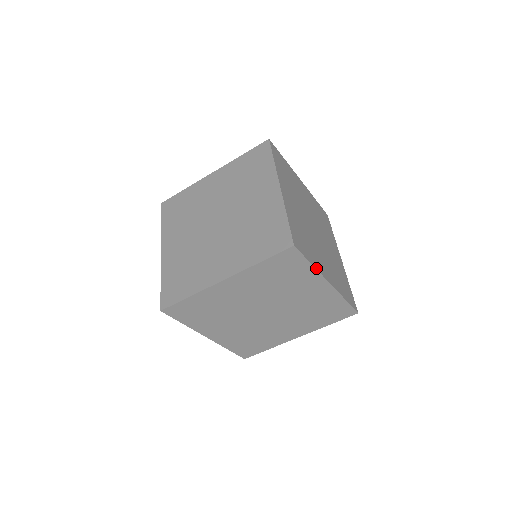
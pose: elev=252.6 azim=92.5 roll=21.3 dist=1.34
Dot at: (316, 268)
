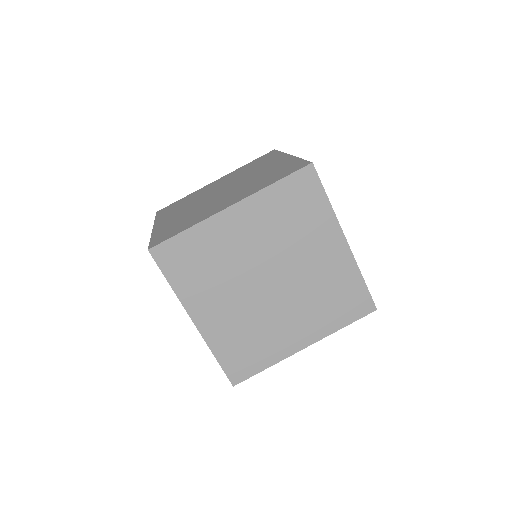
Dot at: (333, 210)
